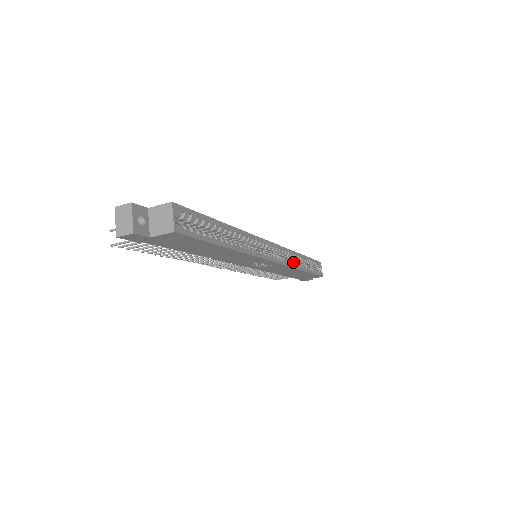
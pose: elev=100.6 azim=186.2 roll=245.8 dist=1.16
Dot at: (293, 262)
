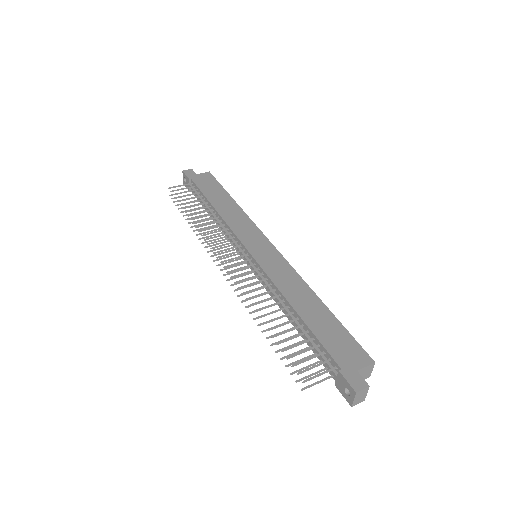
Dot at: occluded
